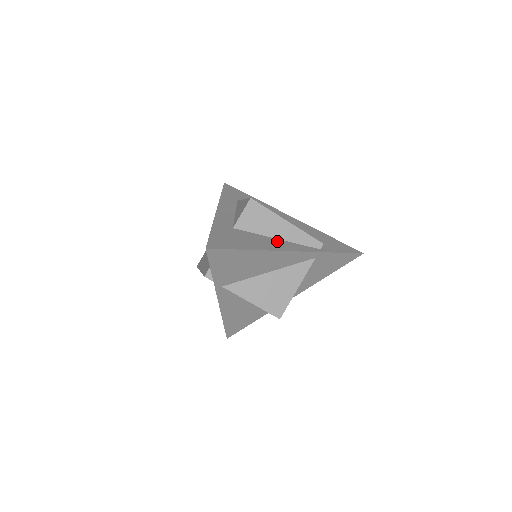
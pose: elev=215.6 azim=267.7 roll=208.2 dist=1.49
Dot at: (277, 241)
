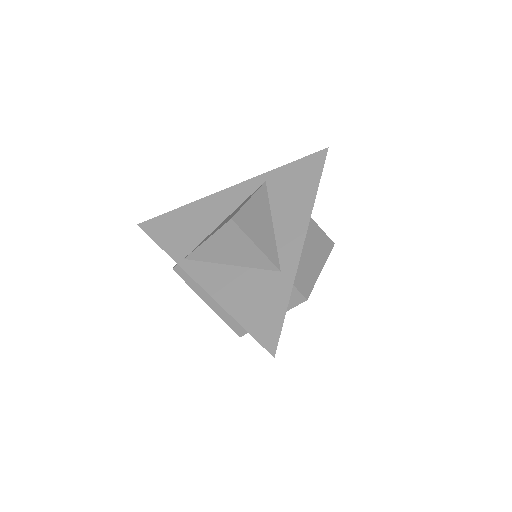
Dot at: occluded
